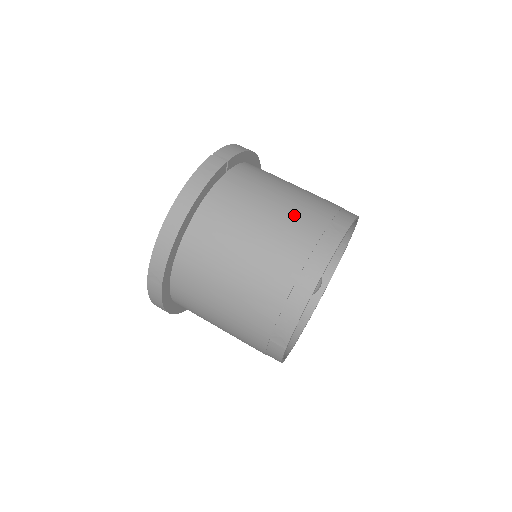
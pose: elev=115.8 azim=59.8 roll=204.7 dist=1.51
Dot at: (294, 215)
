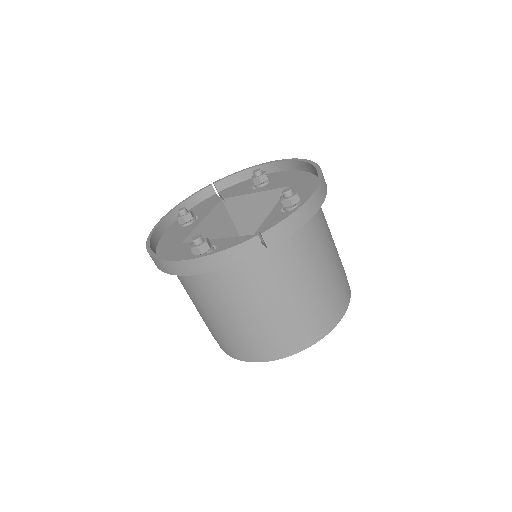
Dot at: (282, 318)
